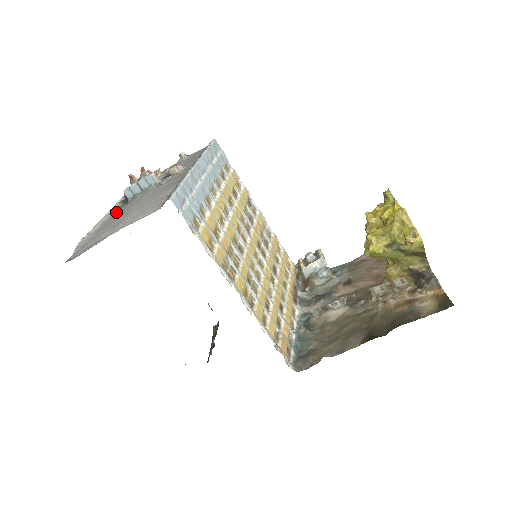
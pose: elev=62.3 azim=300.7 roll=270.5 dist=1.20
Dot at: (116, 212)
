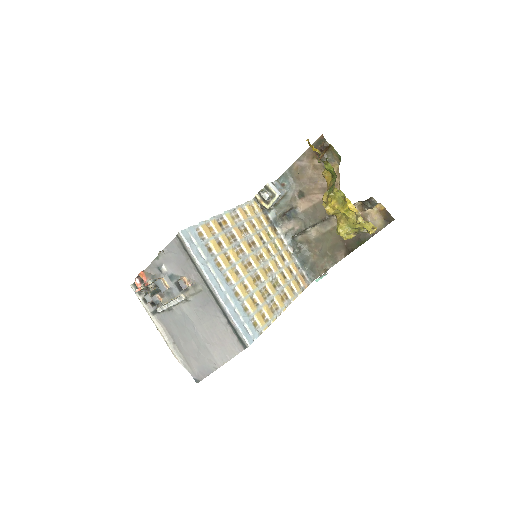
Dot at: (164, 322)
